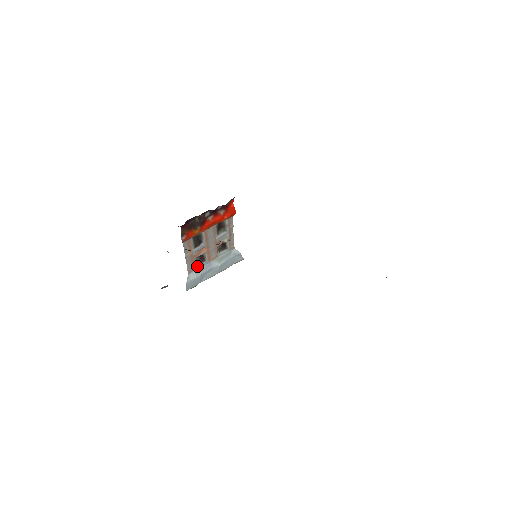
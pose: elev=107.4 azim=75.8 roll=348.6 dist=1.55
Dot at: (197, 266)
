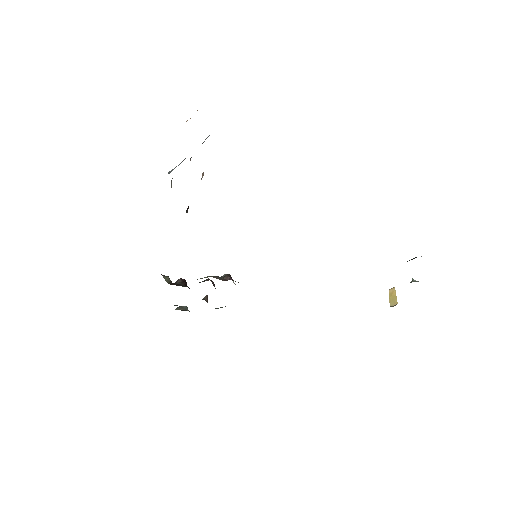
Dot at: occluded
